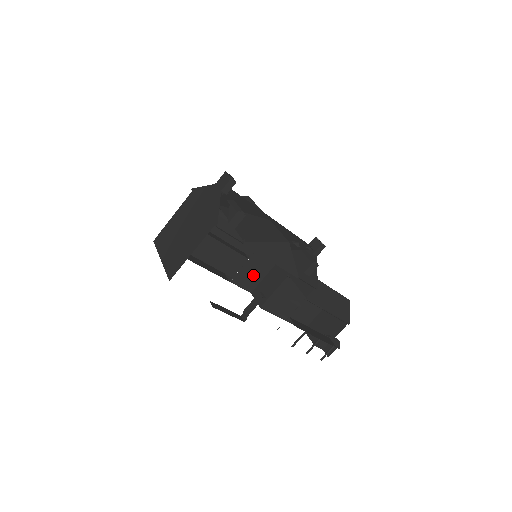
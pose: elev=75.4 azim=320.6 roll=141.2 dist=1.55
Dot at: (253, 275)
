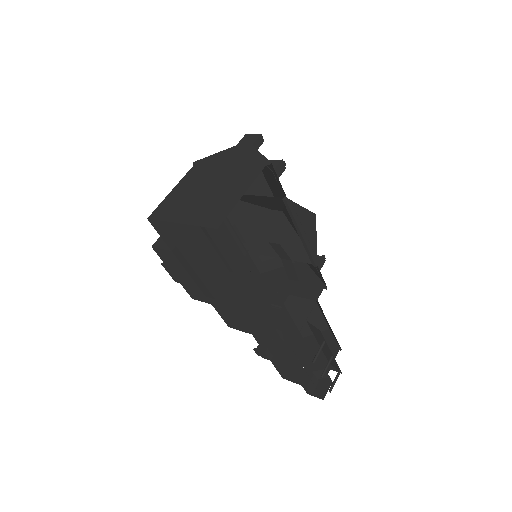
Dot at: (233, 300)
